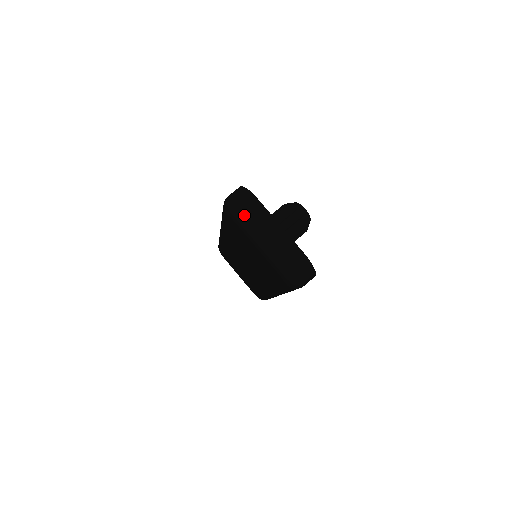
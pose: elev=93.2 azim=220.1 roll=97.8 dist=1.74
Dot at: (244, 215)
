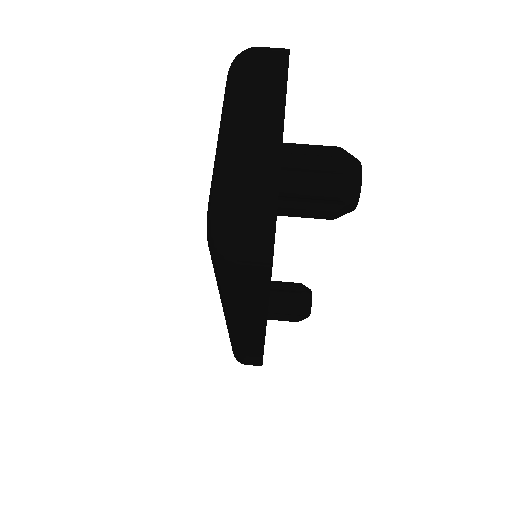
Dot at: (244, 67)
